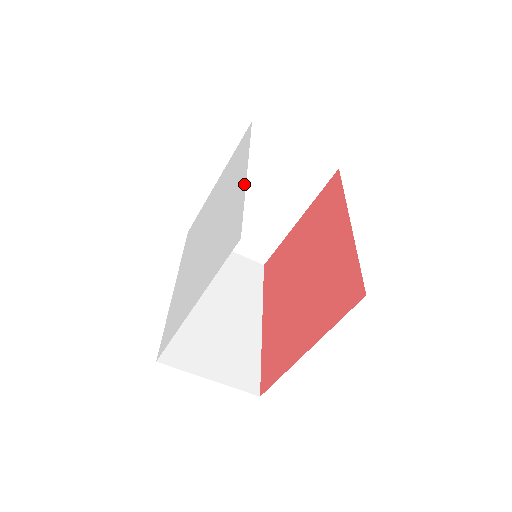
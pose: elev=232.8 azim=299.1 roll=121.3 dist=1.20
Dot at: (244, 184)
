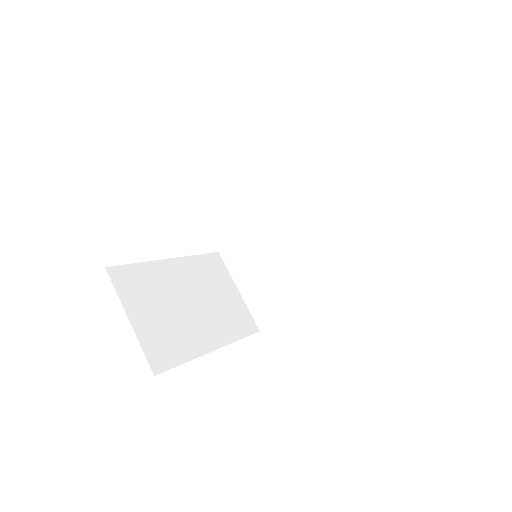
Dot at: occluded
